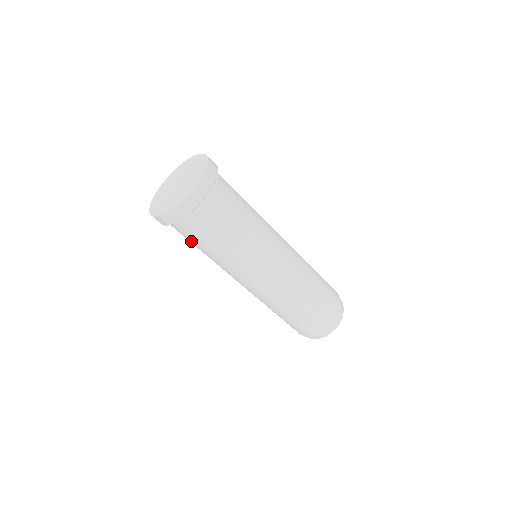
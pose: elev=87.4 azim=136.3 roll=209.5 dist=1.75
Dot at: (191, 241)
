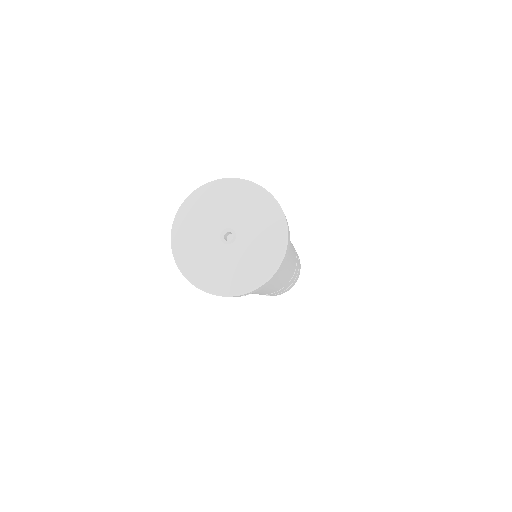
Dot at: occluded
